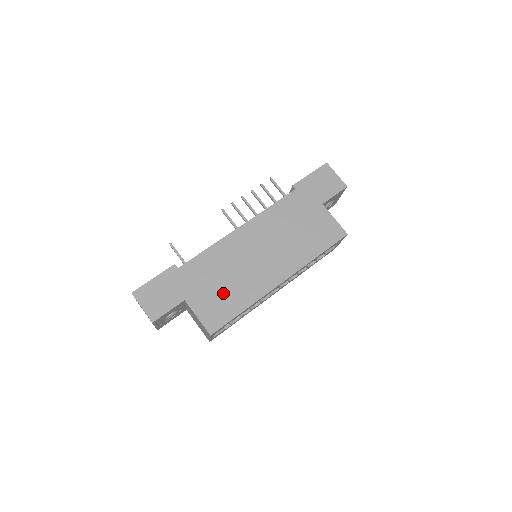
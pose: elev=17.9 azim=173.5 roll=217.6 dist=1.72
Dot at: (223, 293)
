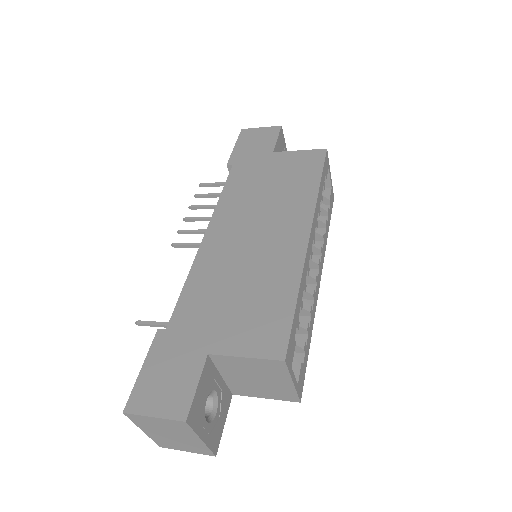
Dot at: (251, 303)
